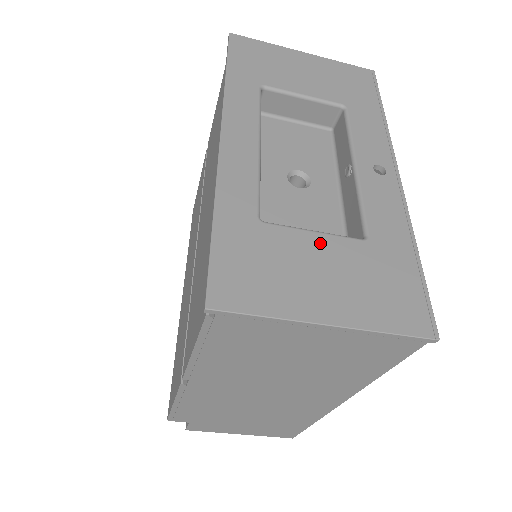
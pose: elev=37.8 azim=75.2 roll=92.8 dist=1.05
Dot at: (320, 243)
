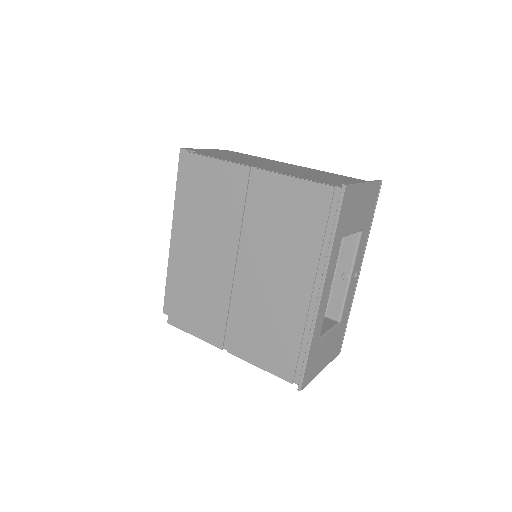
Dot at: (330, 336)
